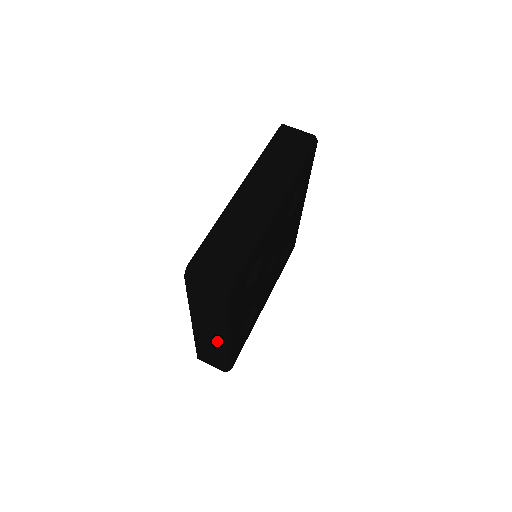
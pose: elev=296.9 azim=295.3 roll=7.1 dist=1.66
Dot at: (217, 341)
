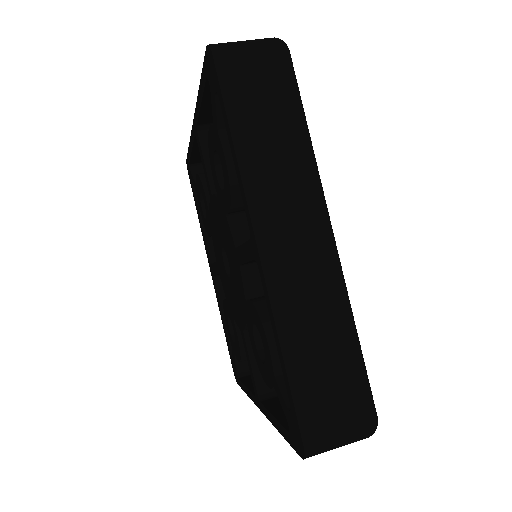
Dot at: (317, 257)
